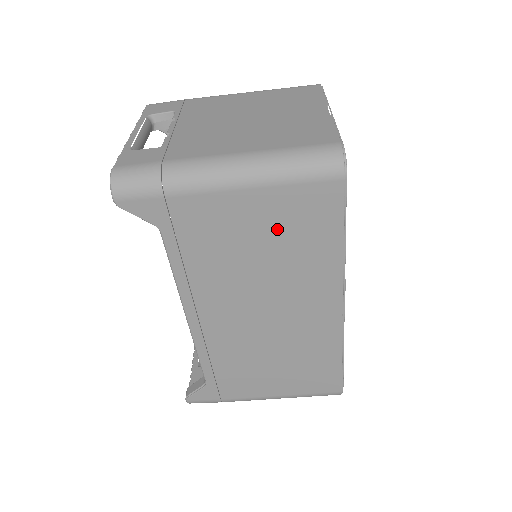
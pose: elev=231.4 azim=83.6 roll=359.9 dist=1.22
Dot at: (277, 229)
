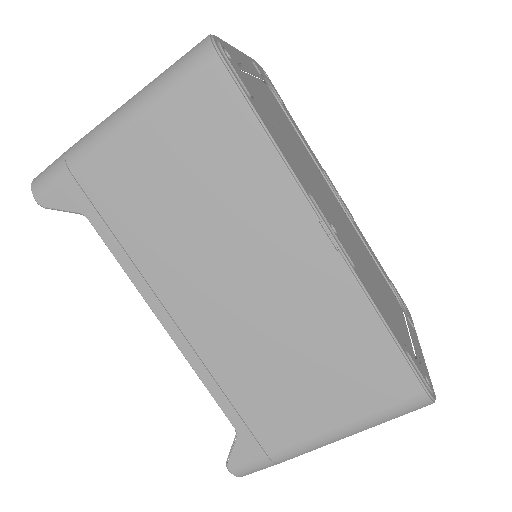
Dot at: (189, 158)
